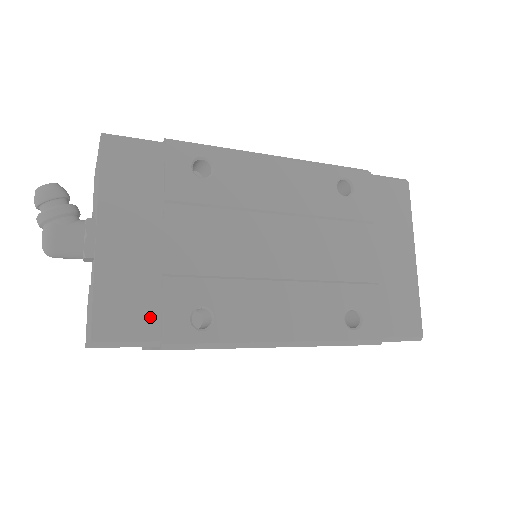
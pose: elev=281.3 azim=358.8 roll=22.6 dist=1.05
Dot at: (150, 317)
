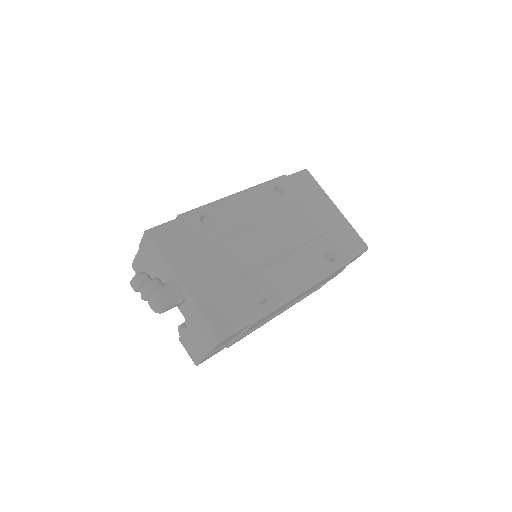
Dot at: (237, 310)
